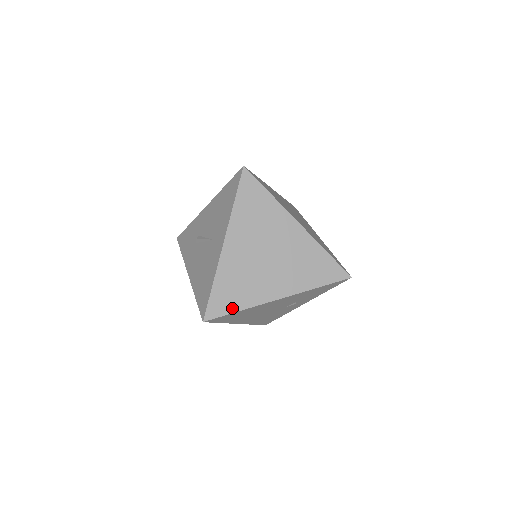
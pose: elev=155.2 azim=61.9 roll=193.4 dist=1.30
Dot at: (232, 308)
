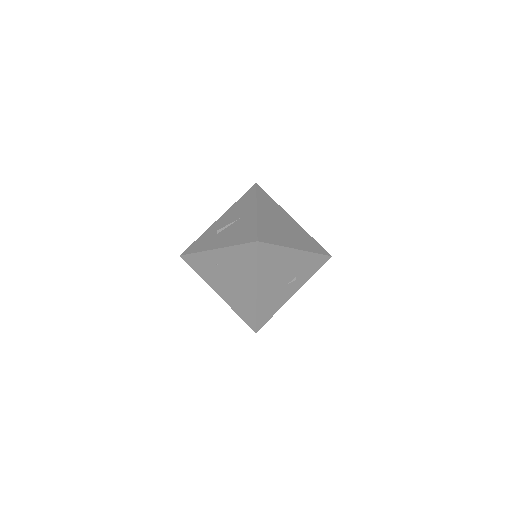
Dot at: (273, 242)
